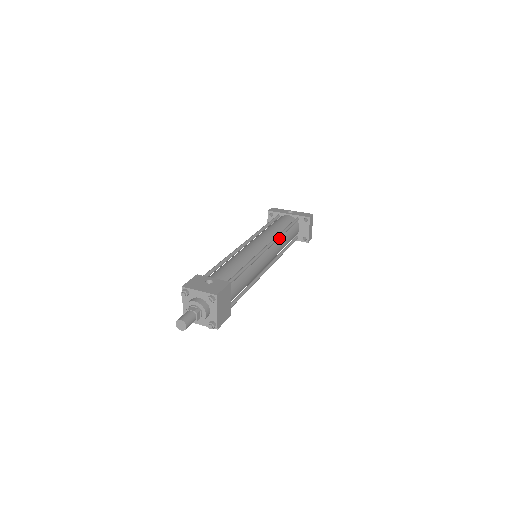
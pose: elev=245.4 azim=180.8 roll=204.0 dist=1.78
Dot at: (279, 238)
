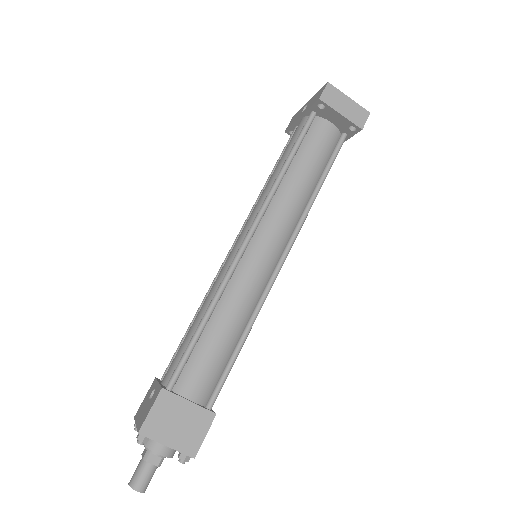
Dot at: (276, 195)
